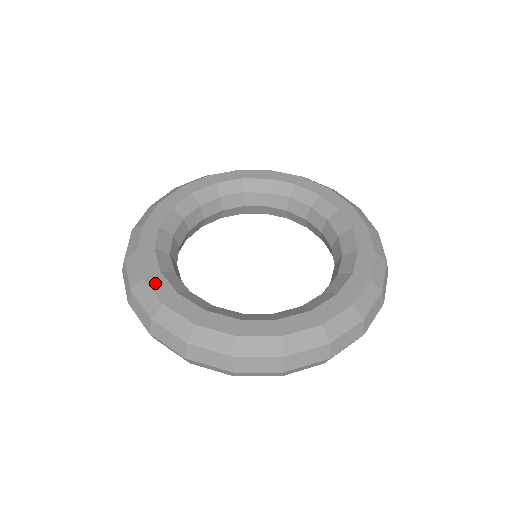
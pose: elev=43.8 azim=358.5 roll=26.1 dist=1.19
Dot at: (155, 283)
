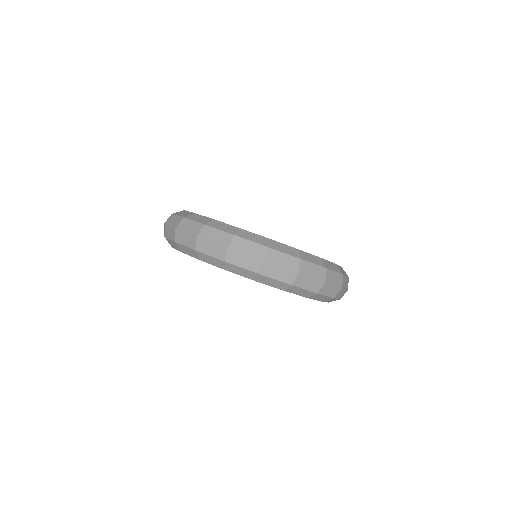
Dot at: occluded
